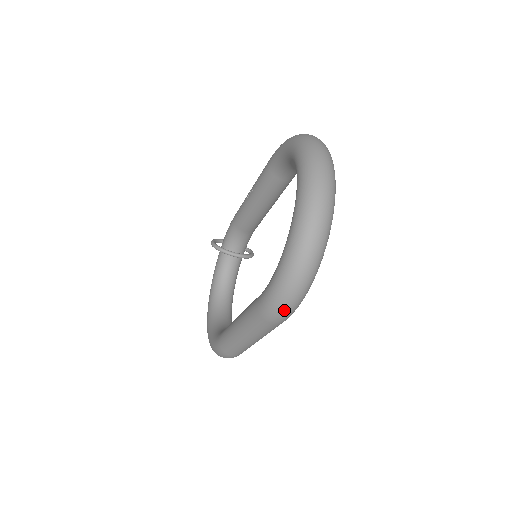
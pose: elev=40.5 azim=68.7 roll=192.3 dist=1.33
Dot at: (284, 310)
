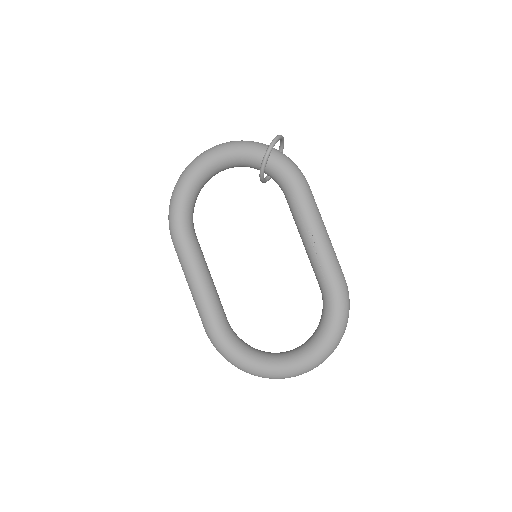
Dot at: occluded
